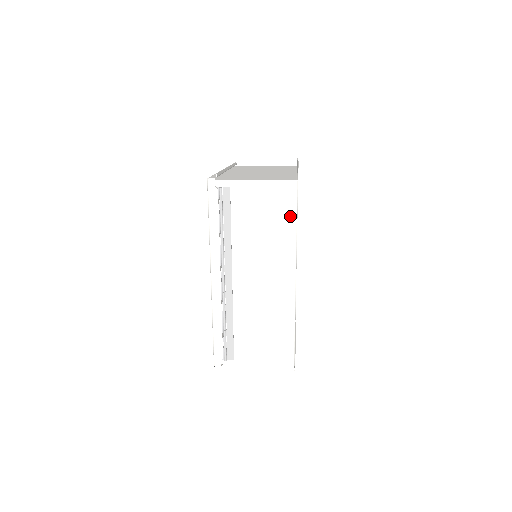
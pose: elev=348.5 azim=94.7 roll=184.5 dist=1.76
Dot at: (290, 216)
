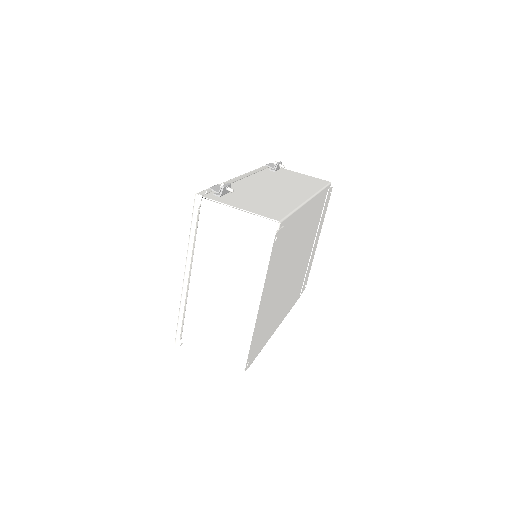
Dot at: occluded
